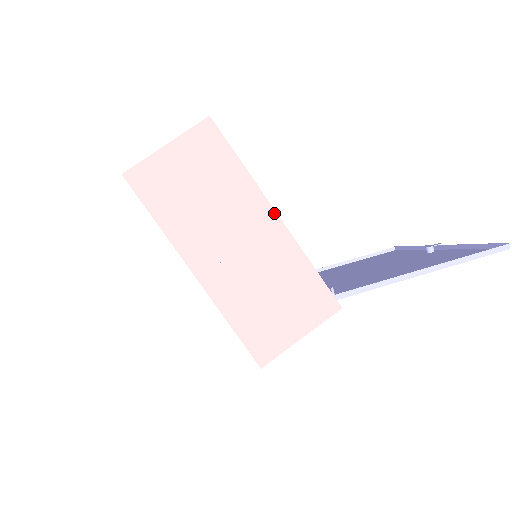
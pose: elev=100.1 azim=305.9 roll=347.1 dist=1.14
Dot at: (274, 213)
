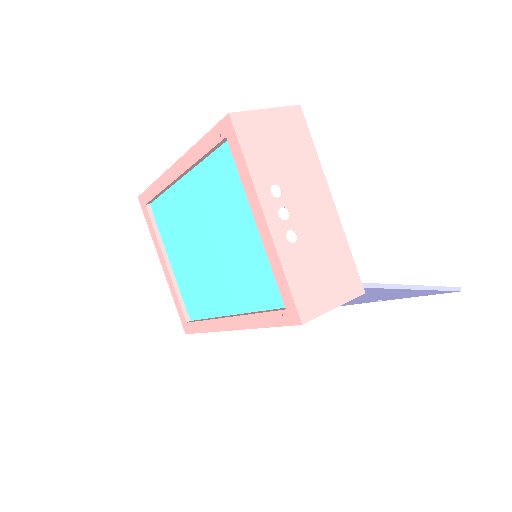
Dot at: (331, 197)
